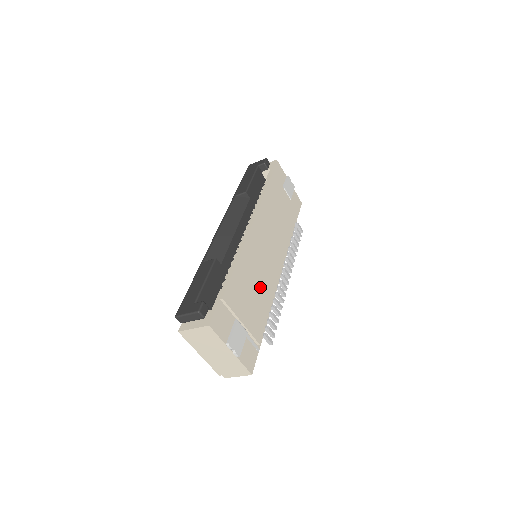
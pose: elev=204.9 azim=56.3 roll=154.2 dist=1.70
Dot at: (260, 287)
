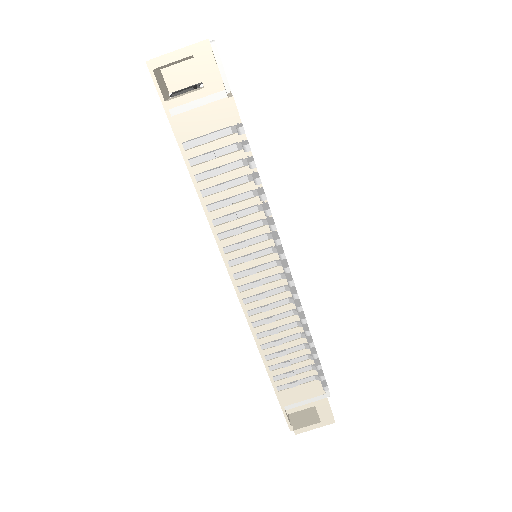
Dot at: occluded
